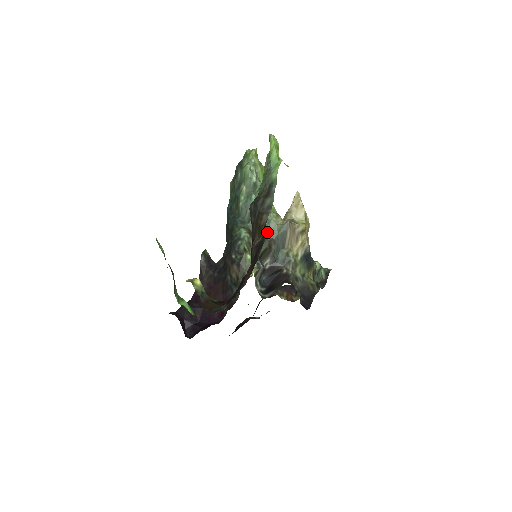
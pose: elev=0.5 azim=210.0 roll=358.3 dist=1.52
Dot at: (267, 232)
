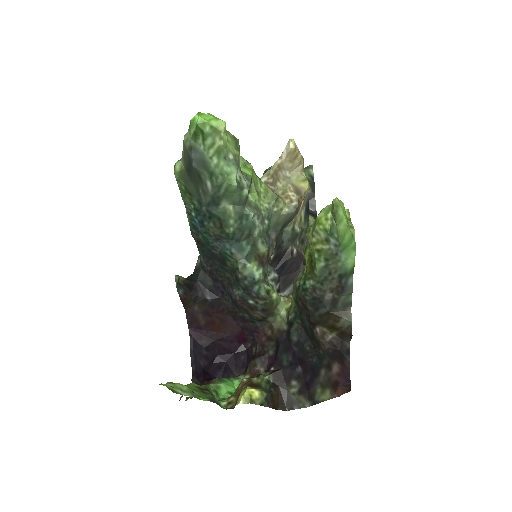
Dot at: (269, 230)
